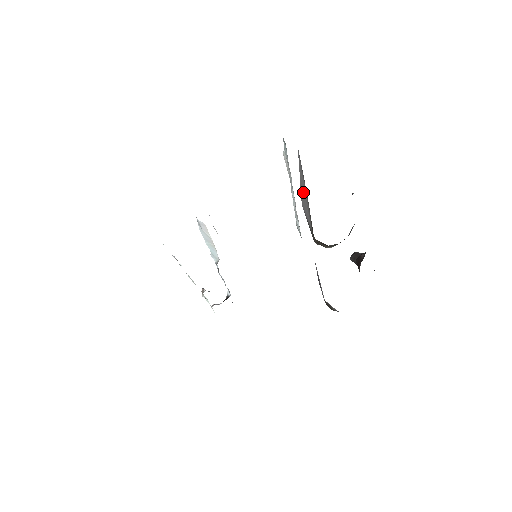
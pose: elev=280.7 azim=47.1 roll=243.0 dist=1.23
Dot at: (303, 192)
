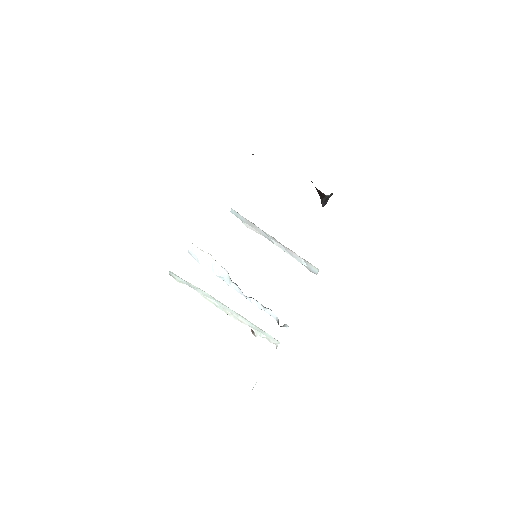
Dot at: occluded
